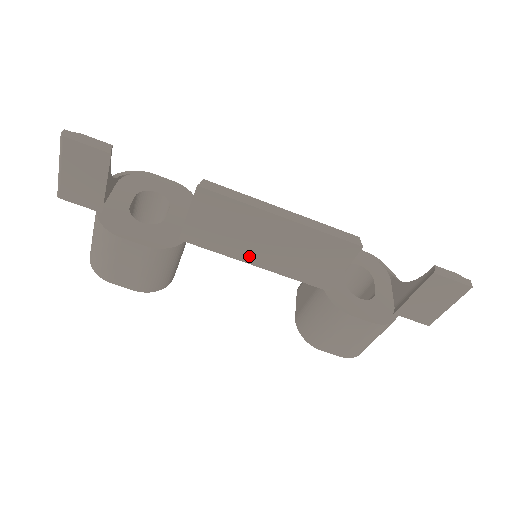
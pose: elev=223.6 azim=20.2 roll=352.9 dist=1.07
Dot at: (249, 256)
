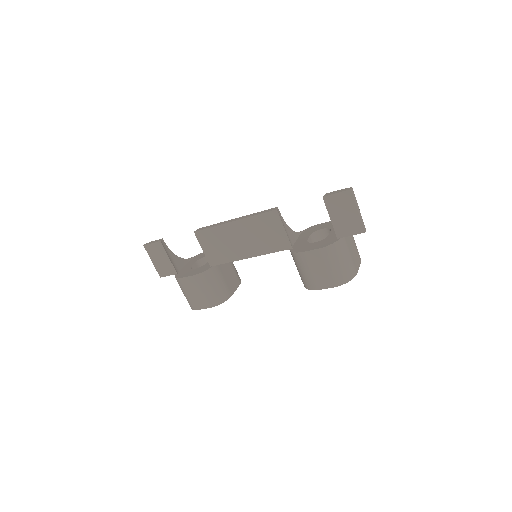
Dot at: (241, 254)
